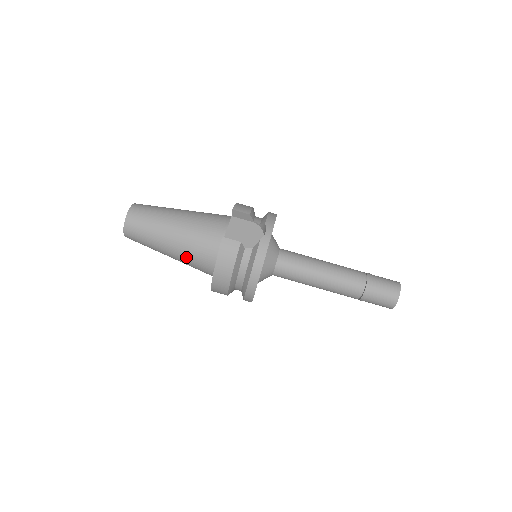
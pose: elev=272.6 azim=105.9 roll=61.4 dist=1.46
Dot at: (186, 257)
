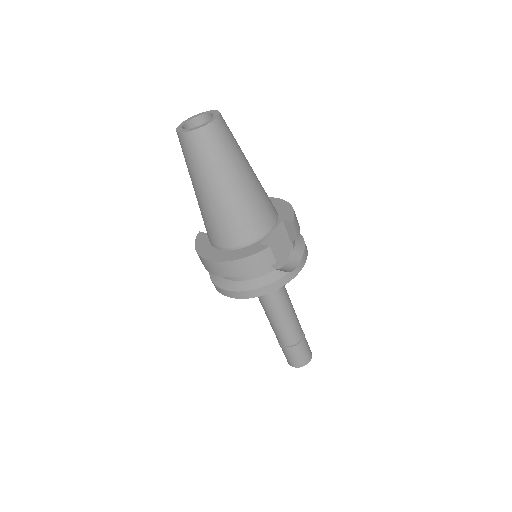
Dot at: (215, 216)
